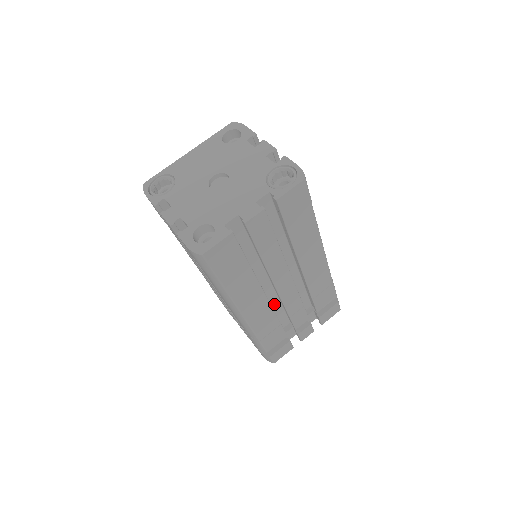
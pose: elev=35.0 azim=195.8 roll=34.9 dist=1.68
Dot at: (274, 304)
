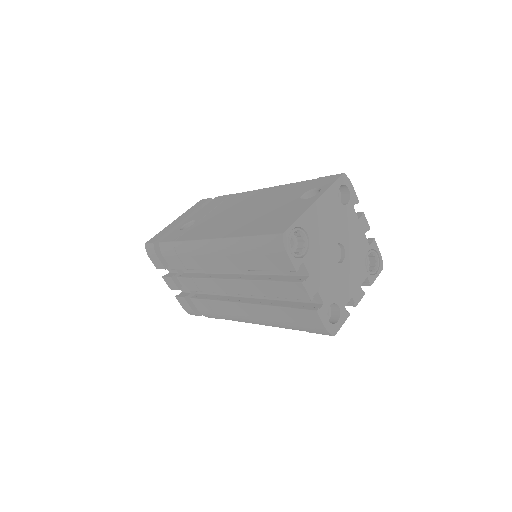
Dot at: occluded
